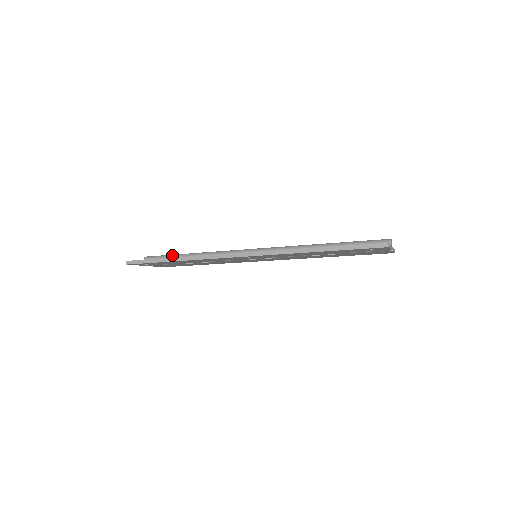
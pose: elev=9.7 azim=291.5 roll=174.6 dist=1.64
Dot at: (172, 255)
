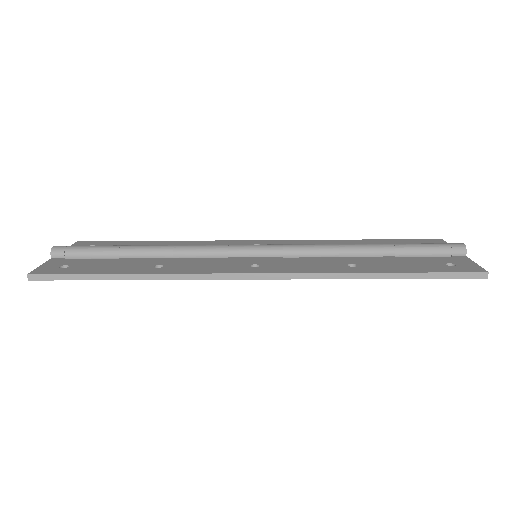
Dot at: (106, 248)
